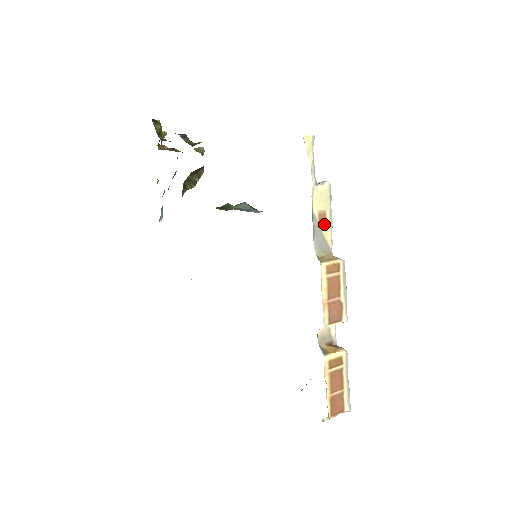
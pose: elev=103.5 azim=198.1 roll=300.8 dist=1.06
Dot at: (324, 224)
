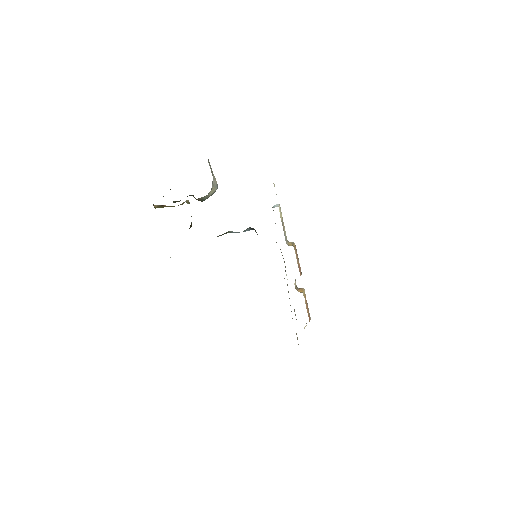
Dot at: occluded
